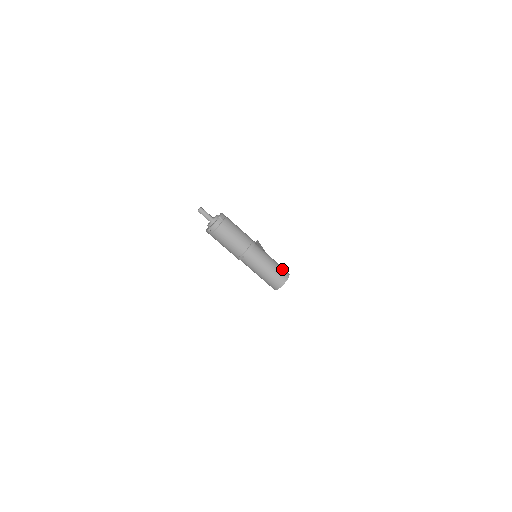
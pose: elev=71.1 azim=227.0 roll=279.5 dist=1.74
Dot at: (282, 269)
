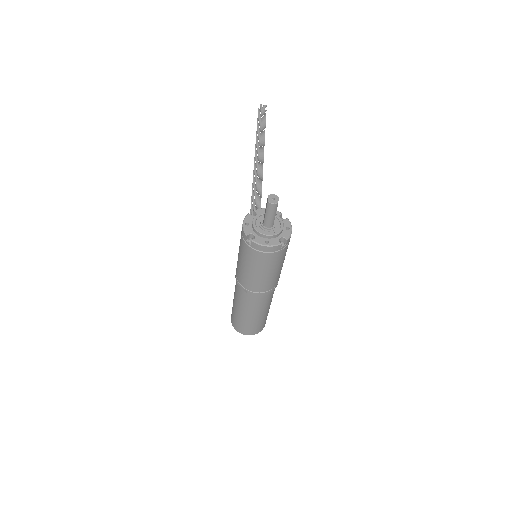
Dot at: occluded
